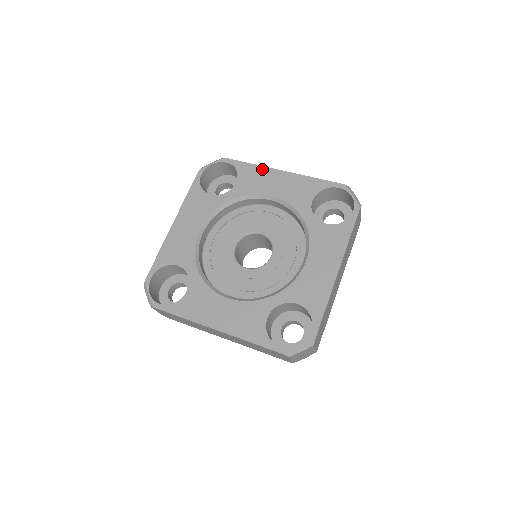
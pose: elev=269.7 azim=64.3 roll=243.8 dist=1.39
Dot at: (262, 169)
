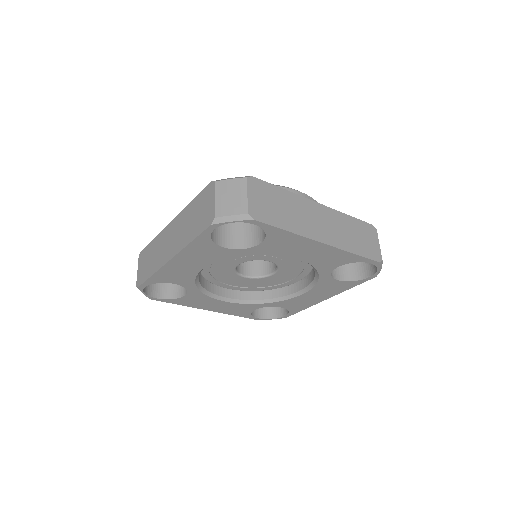
Dot at: (300, 239)
